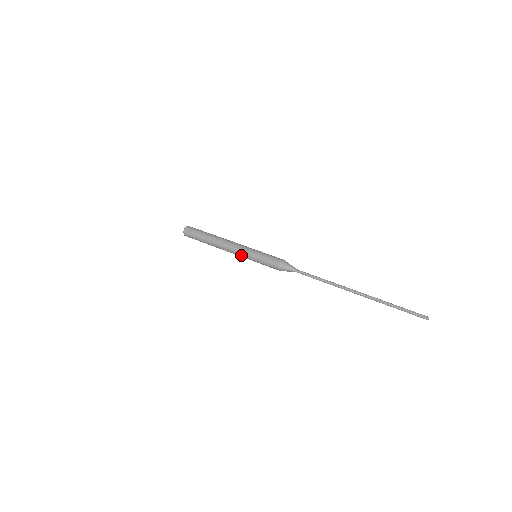
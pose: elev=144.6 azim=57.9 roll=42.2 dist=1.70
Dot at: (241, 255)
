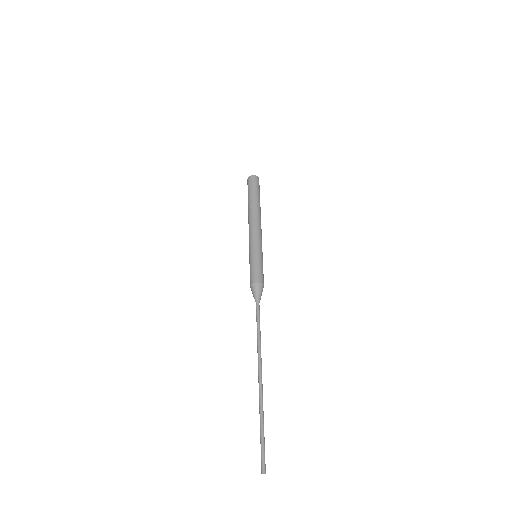
Dot at: (249, 243)
